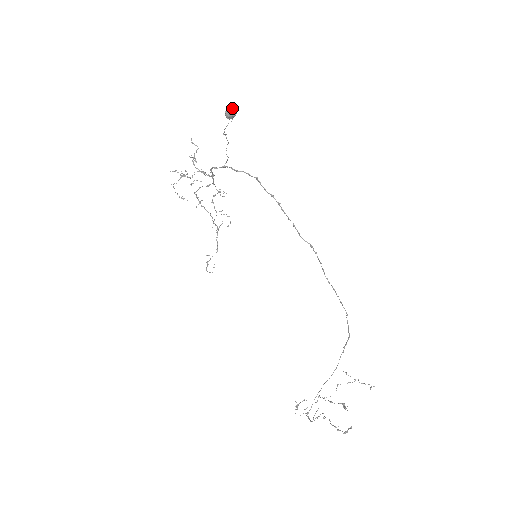
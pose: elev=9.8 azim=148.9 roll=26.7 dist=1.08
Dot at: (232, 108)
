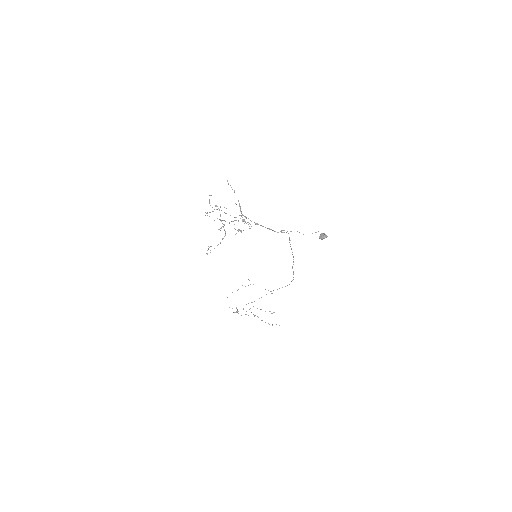
Dot at: (326, 237)
